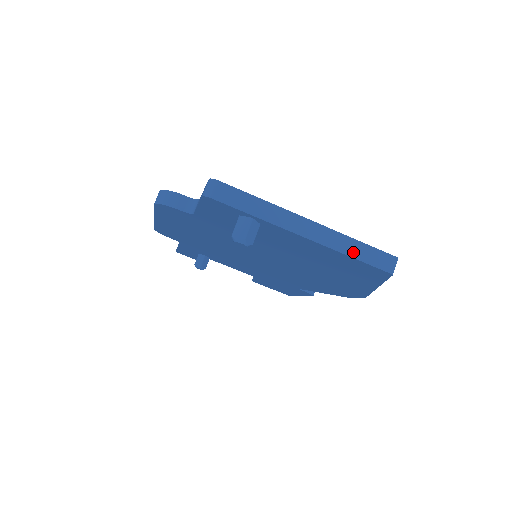
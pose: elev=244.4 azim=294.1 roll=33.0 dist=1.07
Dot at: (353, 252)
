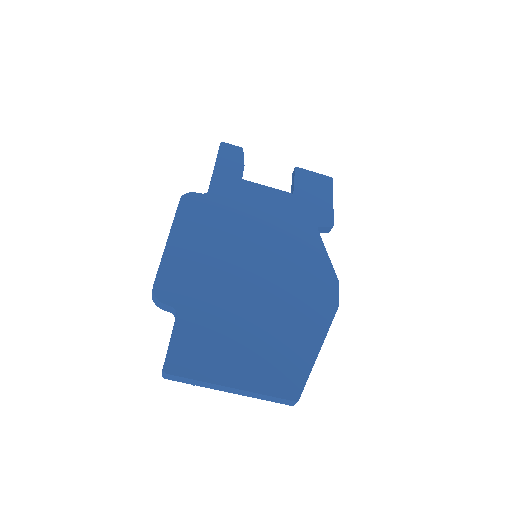
Dot at: (265, 399)
